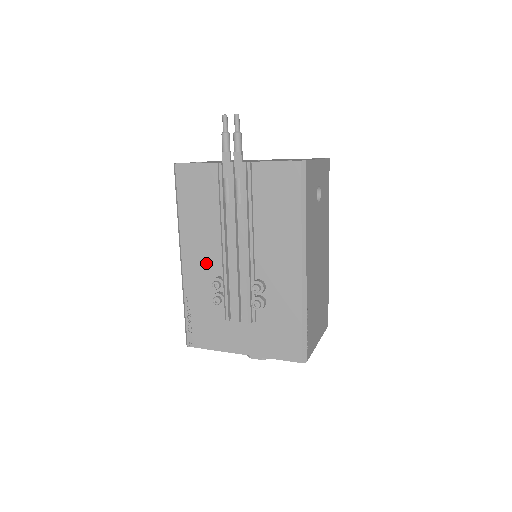
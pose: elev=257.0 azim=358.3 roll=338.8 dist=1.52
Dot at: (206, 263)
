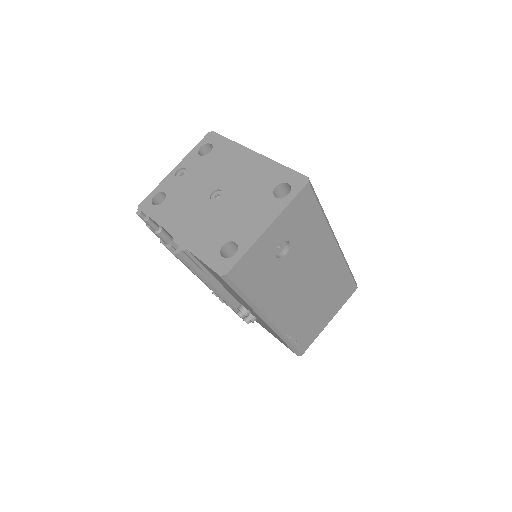
Dot at: occluded
